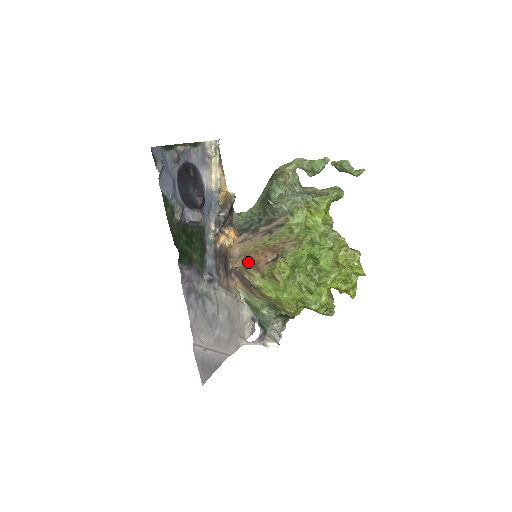
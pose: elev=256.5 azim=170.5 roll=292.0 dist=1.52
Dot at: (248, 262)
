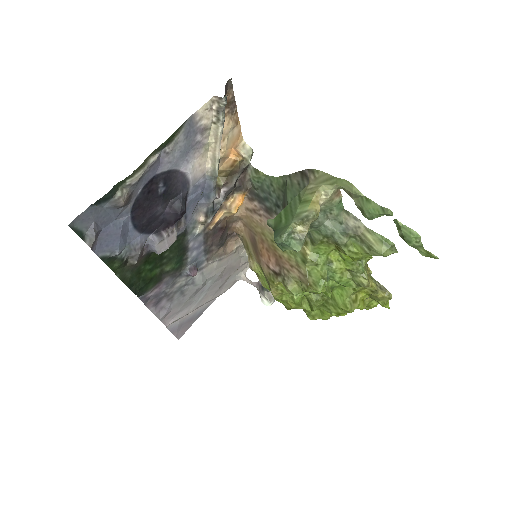
Dot at: (251, 241)
